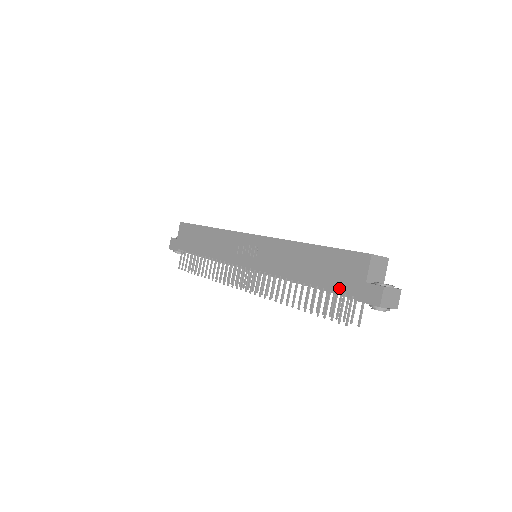
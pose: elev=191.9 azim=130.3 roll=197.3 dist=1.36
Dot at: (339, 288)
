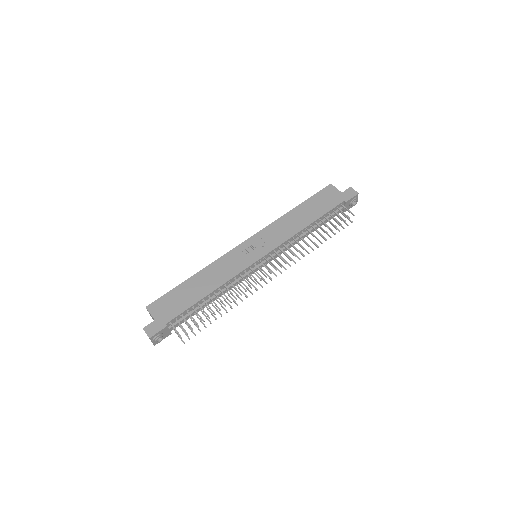
Dot at: (334, 205)
